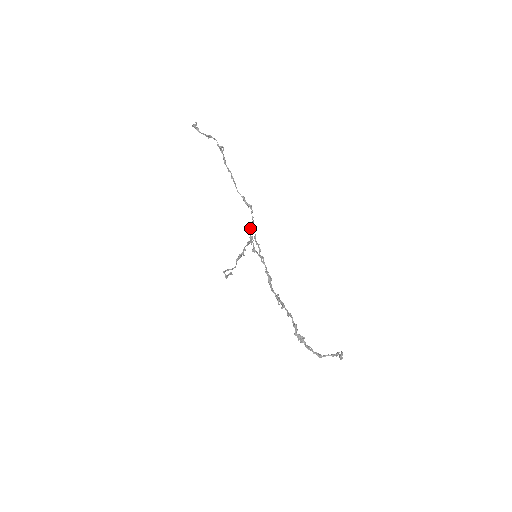
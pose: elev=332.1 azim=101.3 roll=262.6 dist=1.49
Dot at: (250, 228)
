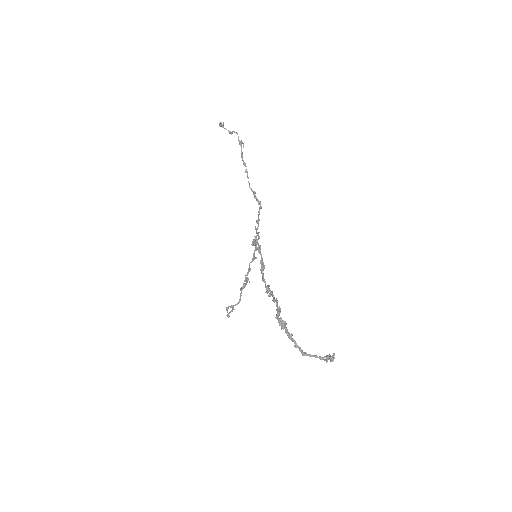
Dot at: occluded
